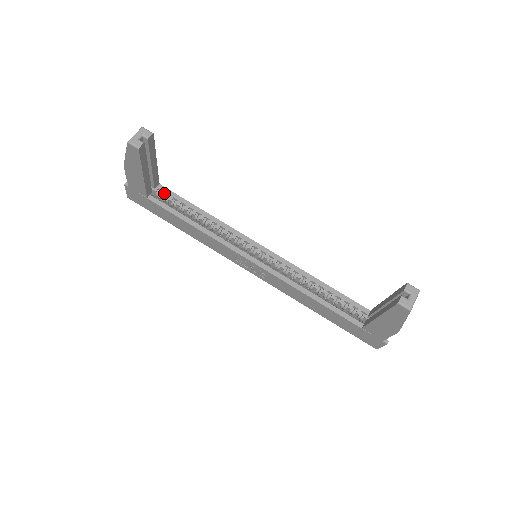
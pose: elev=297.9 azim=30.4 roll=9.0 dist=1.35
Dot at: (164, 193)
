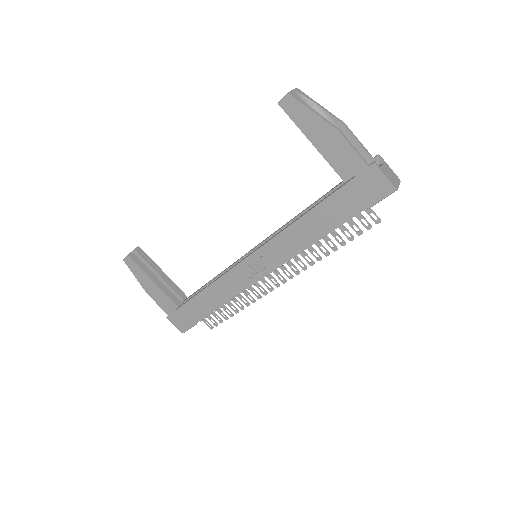
Dot at: occluded
